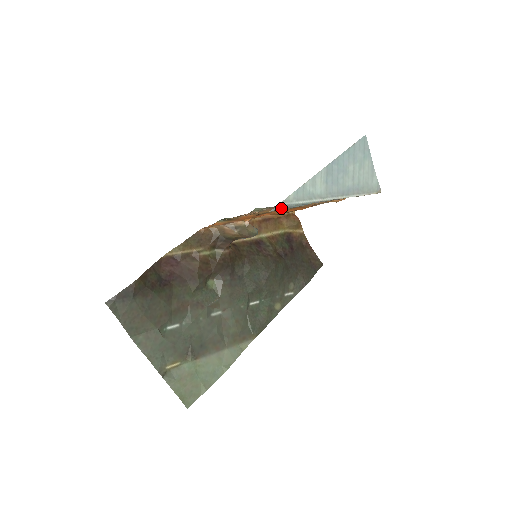
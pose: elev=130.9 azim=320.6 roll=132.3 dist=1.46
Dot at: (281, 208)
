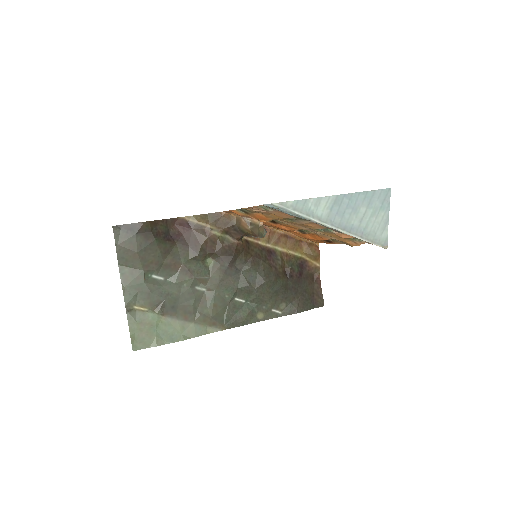
Dot at: (275, 208)
